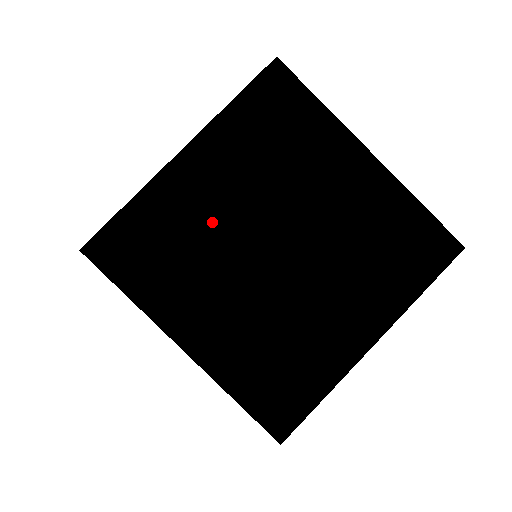
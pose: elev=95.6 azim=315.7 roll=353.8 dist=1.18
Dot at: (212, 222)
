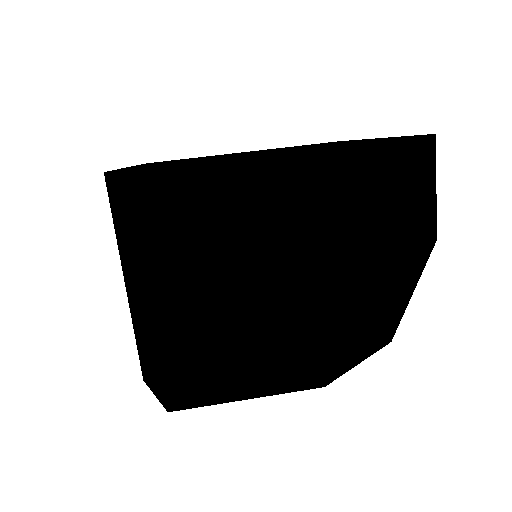
Dot at: occluded
